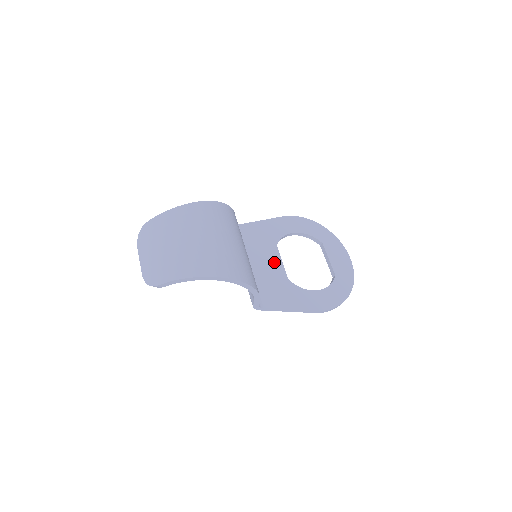
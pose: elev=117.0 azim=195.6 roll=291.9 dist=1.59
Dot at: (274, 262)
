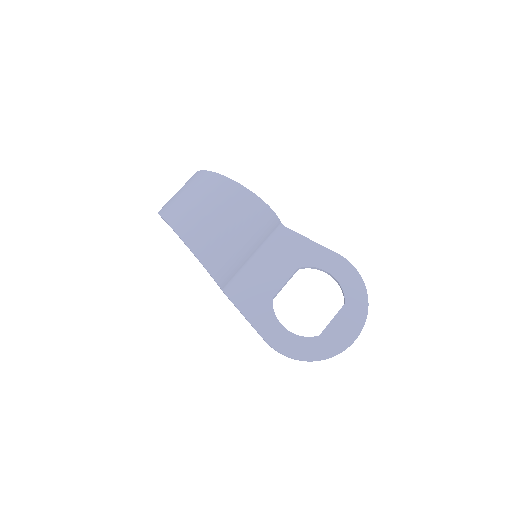
Dot at: (279, 277)
